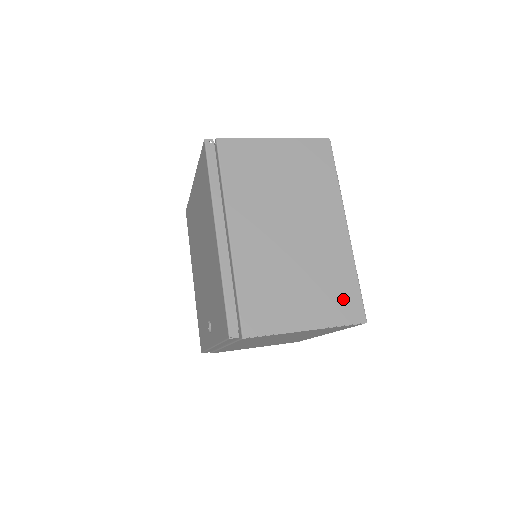
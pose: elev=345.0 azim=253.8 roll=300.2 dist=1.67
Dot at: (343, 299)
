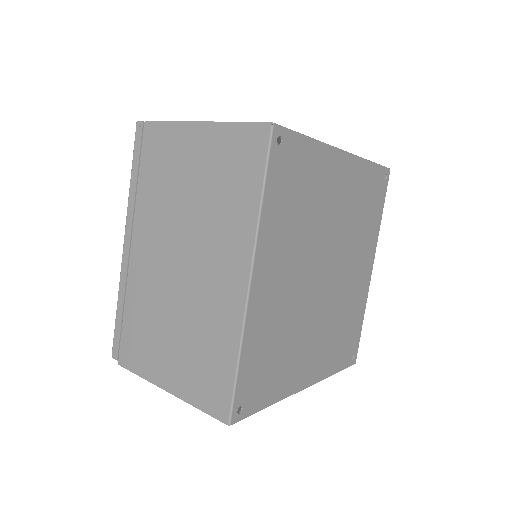
Dot at: (211, 380)
